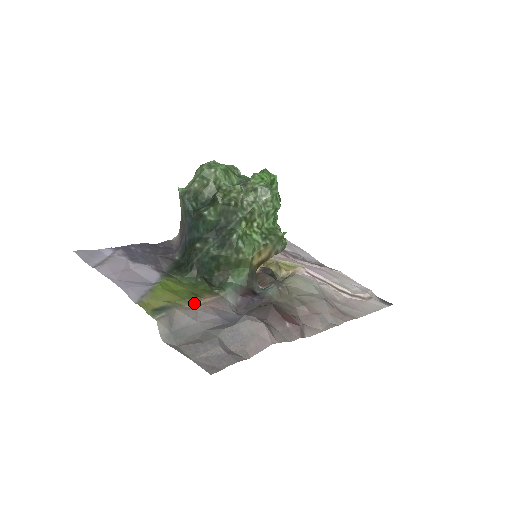
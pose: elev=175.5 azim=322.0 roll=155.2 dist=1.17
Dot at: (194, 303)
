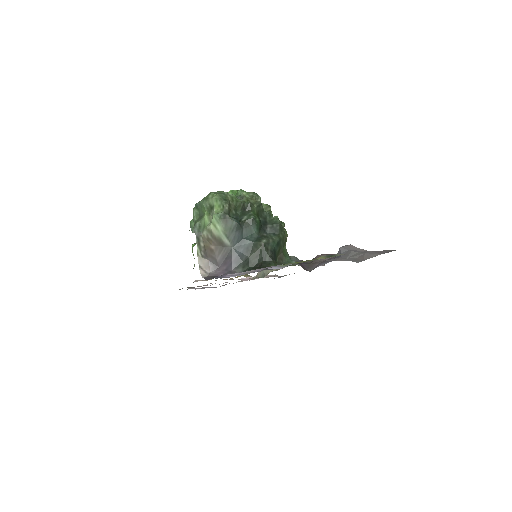
Dot at: occluded
